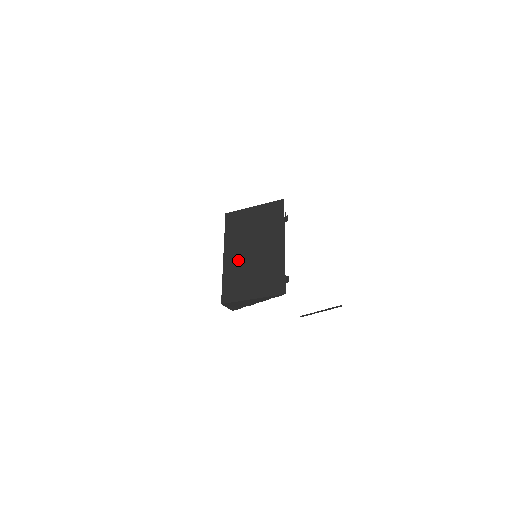
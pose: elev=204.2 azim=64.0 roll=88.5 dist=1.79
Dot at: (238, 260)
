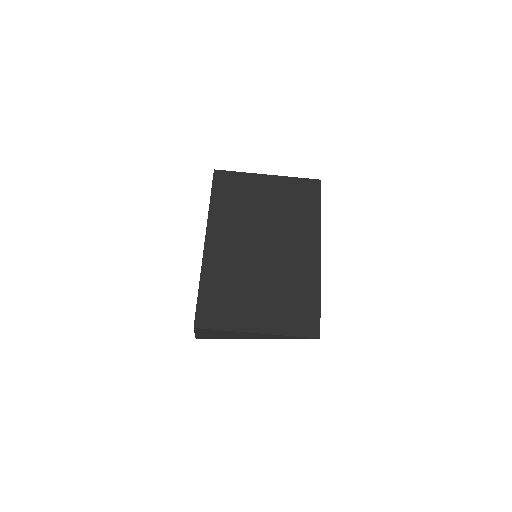
Dot at: (233, 256)
